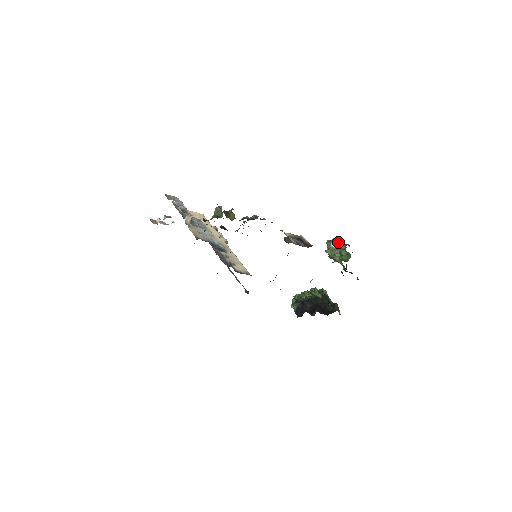
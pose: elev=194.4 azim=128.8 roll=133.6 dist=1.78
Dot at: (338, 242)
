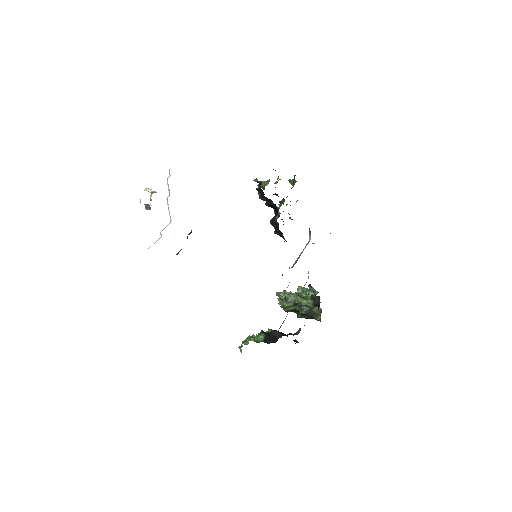
Dot at: (291, 292)
